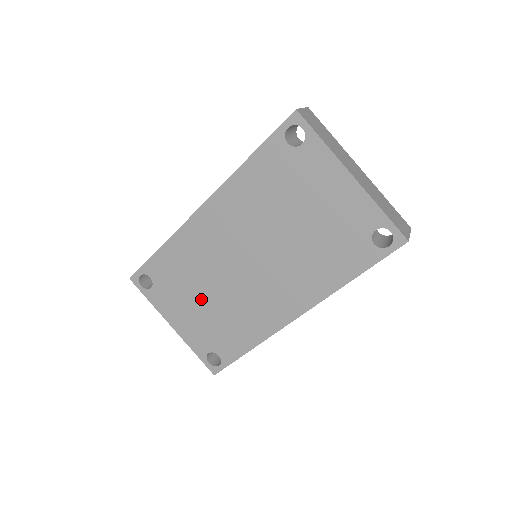
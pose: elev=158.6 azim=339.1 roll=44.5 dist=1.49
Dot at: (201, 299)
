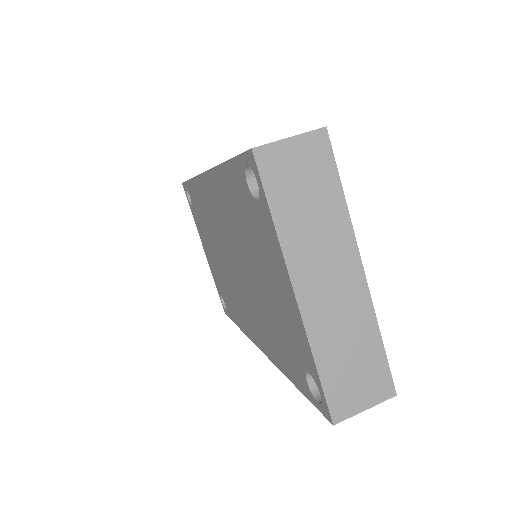
Dot at: (213, 252)
